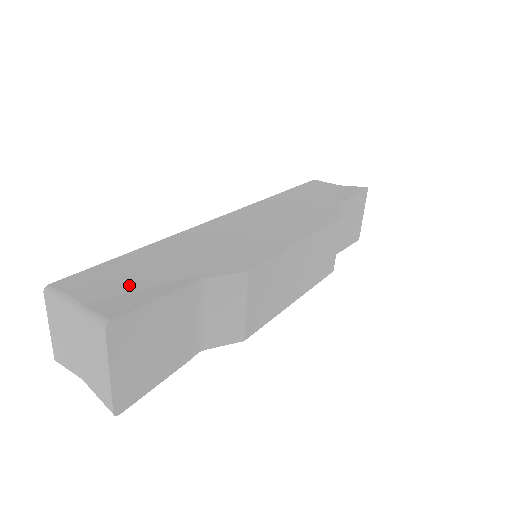
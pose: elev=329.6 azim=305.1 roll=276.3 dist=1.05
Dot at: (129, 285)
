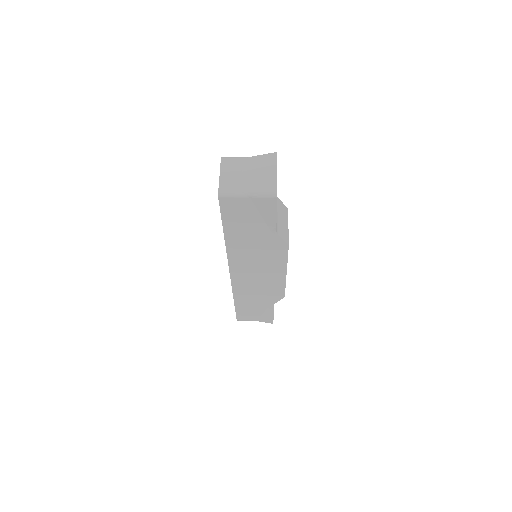
Dot at: occluded
